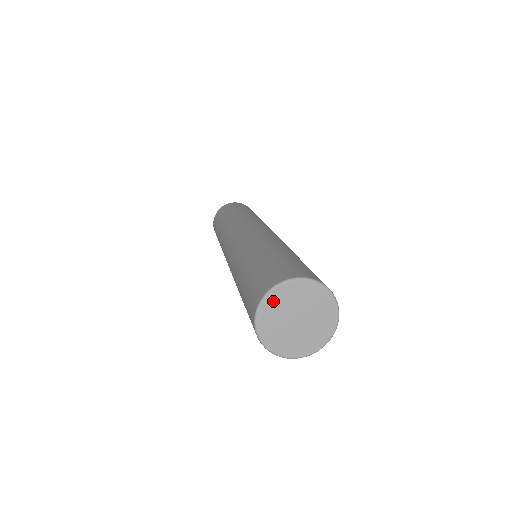
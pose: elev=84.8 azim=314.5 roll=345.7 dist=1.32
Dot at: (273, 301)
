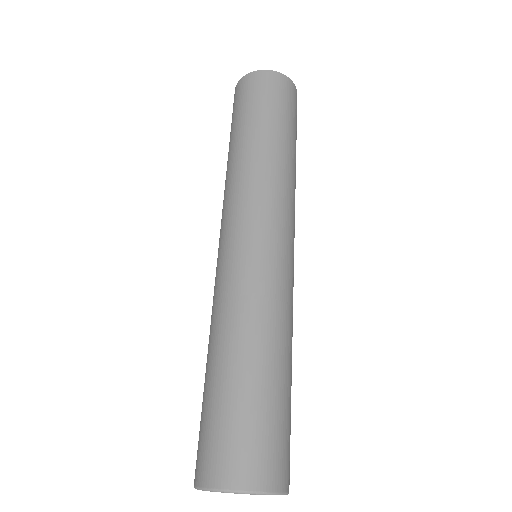
Dot at: (239, 493)
